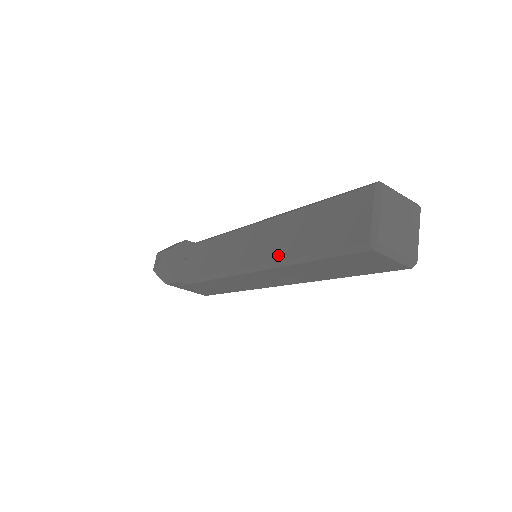
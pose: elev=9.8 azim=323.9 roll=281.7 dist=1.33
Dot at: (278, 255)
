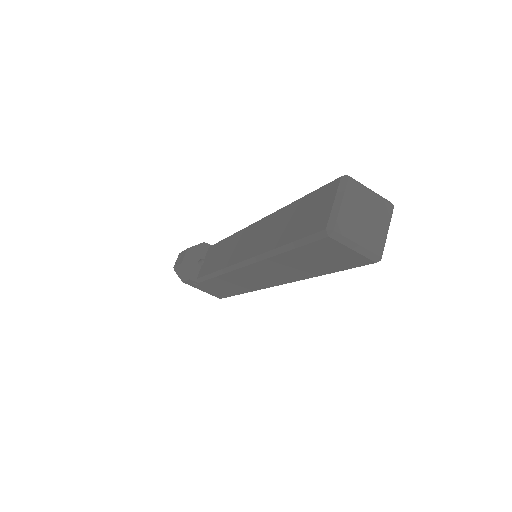
Dot at: (262, 248)
